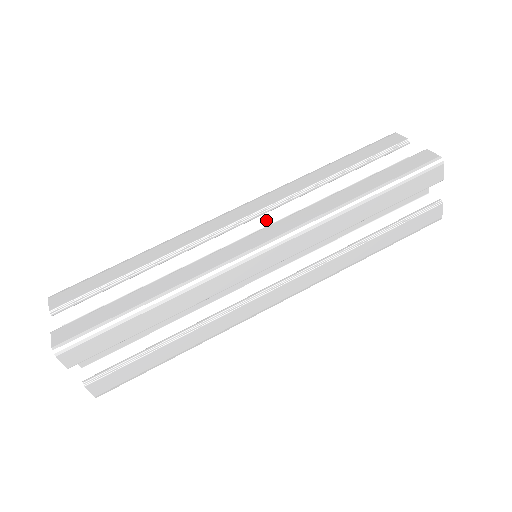
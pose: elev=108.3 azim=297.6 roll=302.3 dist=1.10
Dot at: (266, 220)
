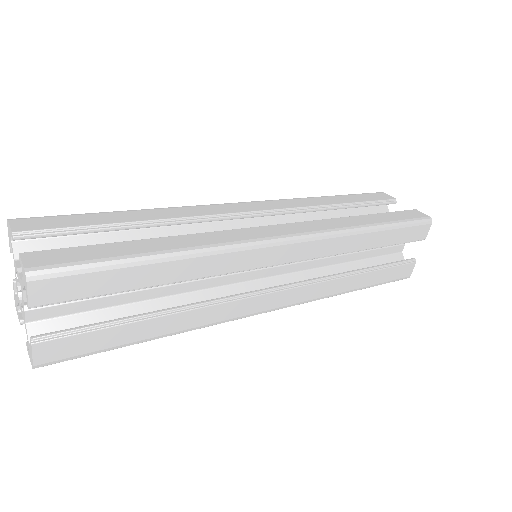
Dot at: occluded
